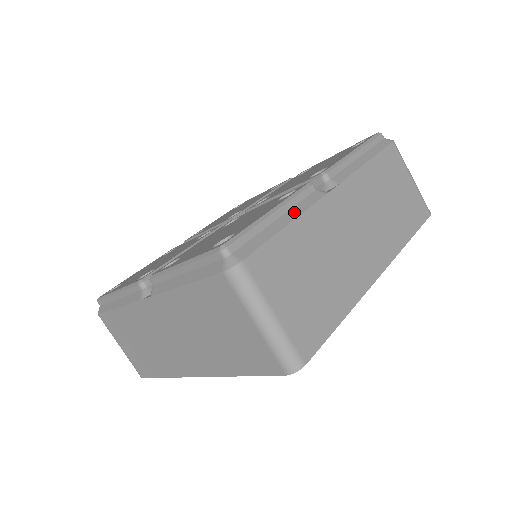
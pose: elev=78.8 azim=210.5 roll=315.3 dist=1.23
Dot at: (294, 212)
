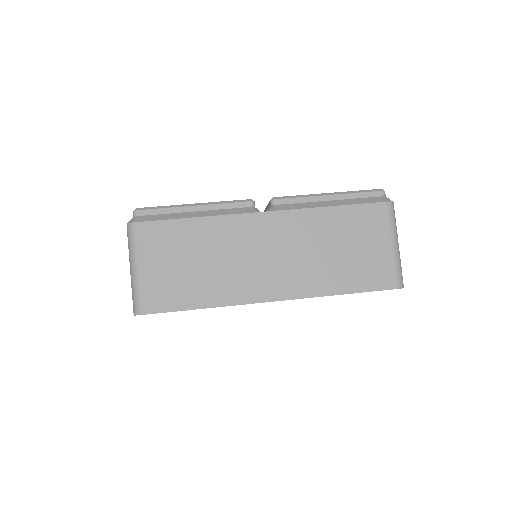
Dot at: occluded
